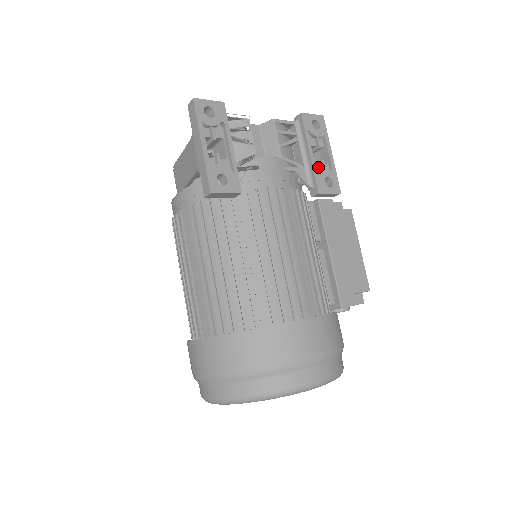
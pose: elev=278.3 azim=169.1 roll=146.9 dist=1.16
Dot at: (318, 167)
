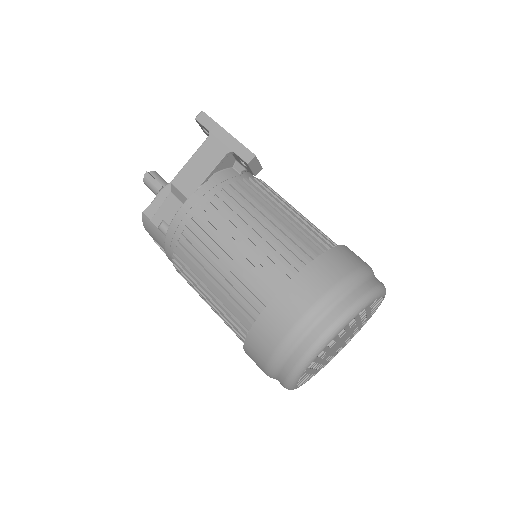
Dot at: occluded
